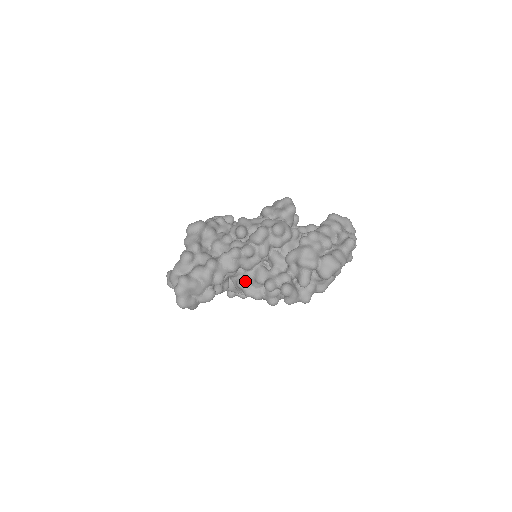
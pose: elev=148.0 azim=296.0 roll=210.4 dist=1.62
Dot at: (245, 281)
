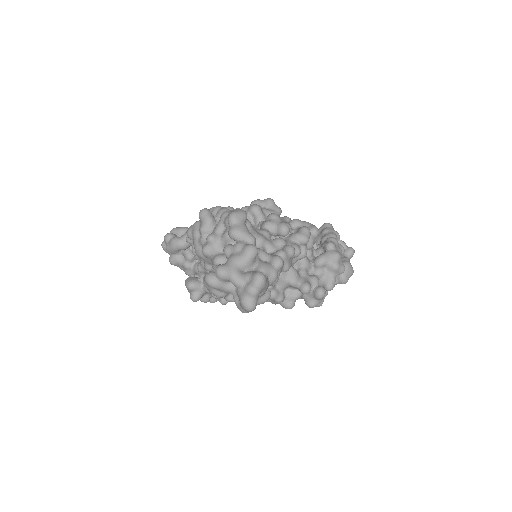
Dot at: occluded
